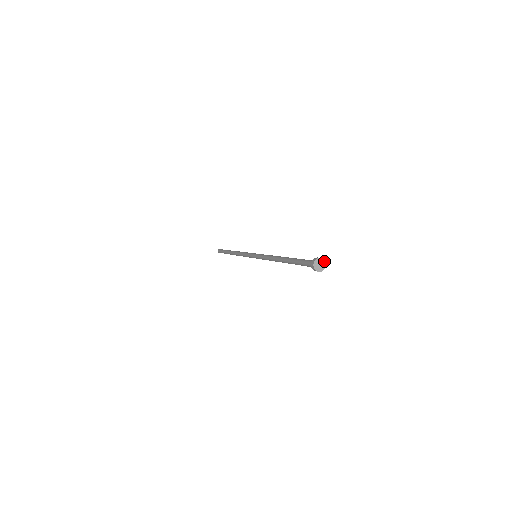
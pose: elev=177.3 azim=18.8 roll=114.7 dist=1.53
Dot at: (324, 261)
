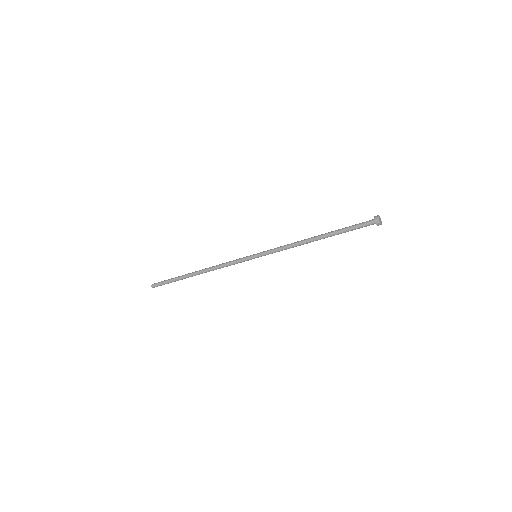
Dot at: (380, 218)
